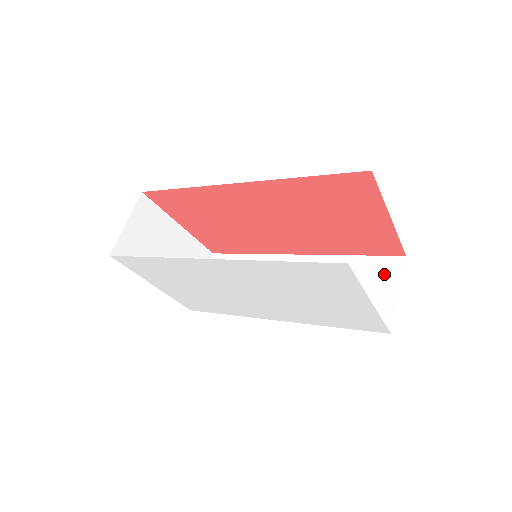
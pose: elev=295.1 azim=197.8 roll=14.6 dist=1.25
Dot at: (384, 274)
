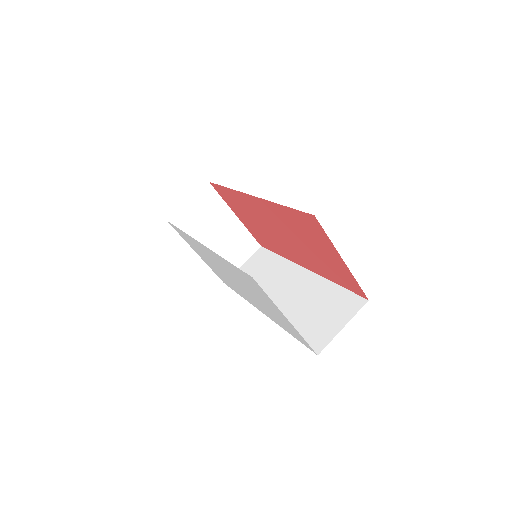
Dot at: (345, 308)
